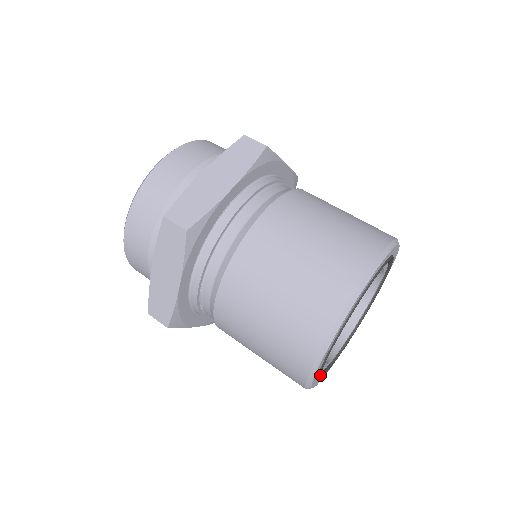
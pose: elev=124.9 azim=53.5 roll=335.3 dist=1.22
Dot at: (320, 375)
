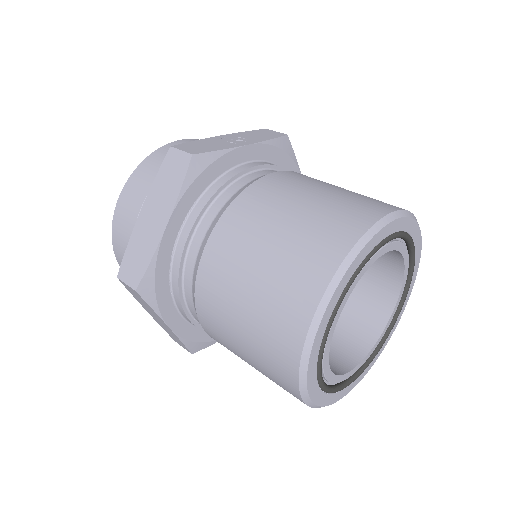
Dot at: (339, 390)
